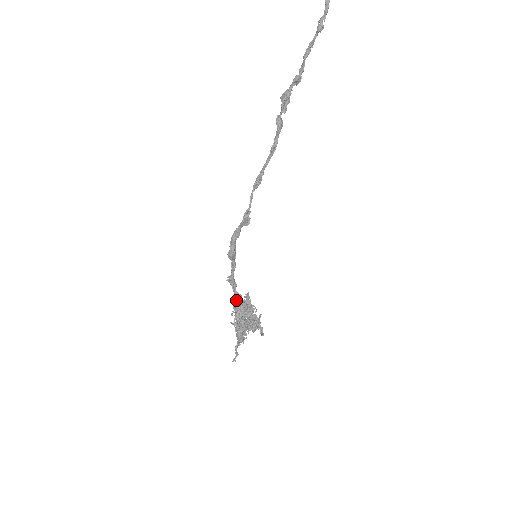
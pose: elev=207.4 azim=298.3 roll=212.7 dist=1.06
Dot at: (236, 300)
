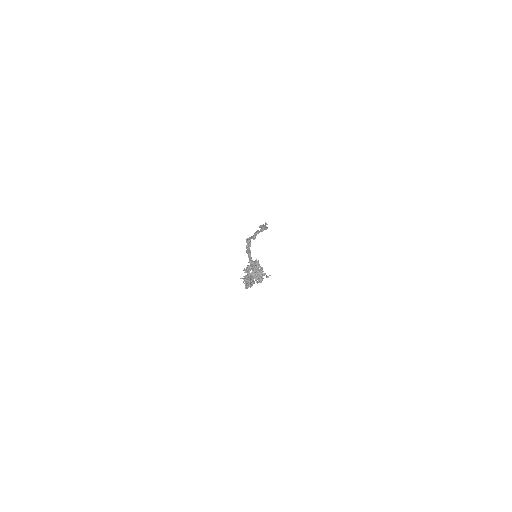
Dot at: (250, 260)
